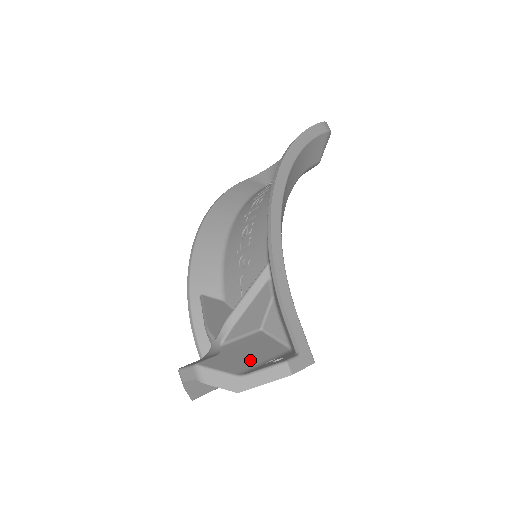
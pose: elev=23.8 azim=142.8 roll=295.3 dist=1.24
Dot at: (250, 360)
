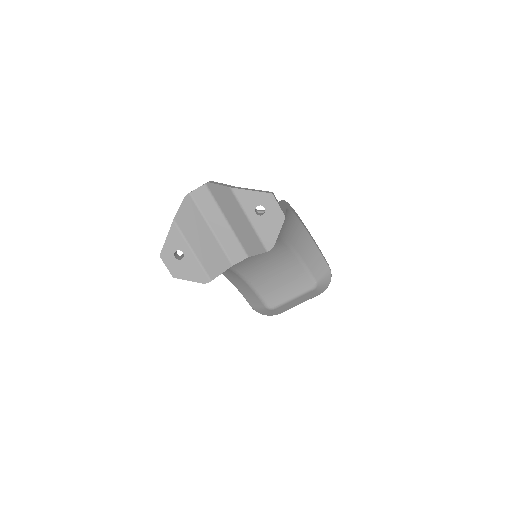
Dot at: occluded
